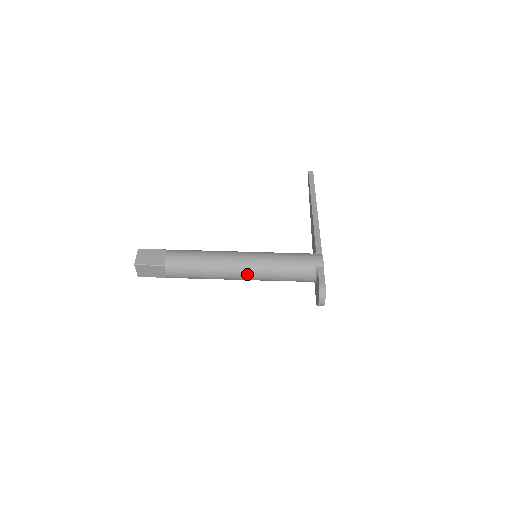
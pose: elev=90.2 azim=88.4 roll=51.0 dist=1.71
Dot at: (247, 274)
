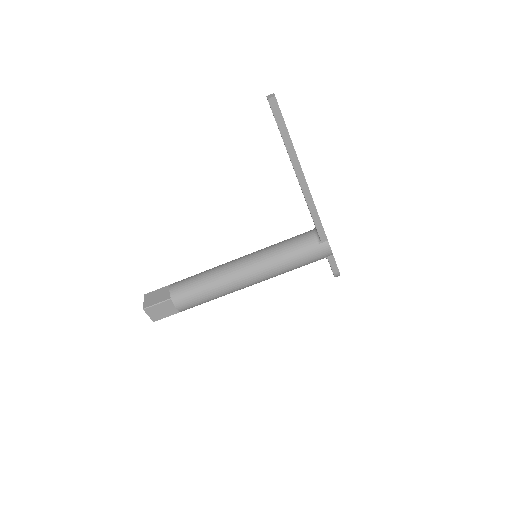
Dot at: occluded
